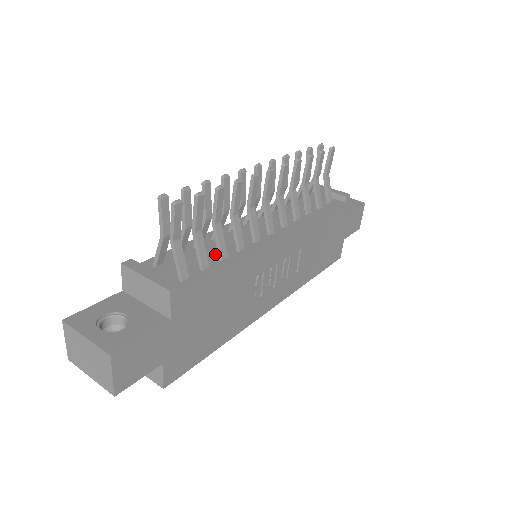
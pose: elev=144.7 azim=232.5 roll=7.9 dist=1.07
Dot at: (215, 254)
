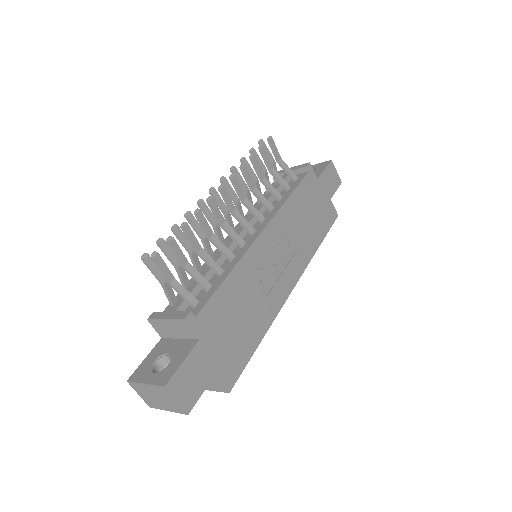
Dot at: (214, 274)
